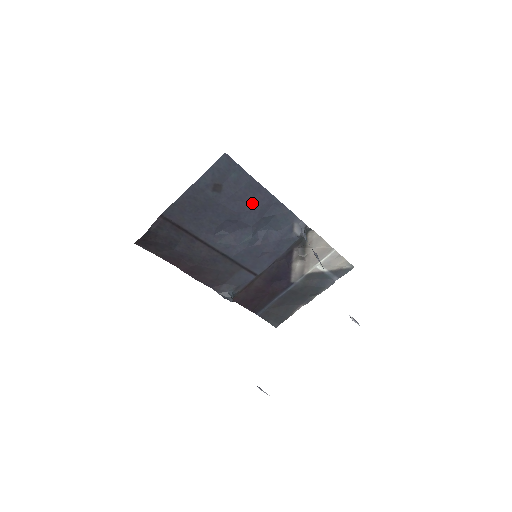
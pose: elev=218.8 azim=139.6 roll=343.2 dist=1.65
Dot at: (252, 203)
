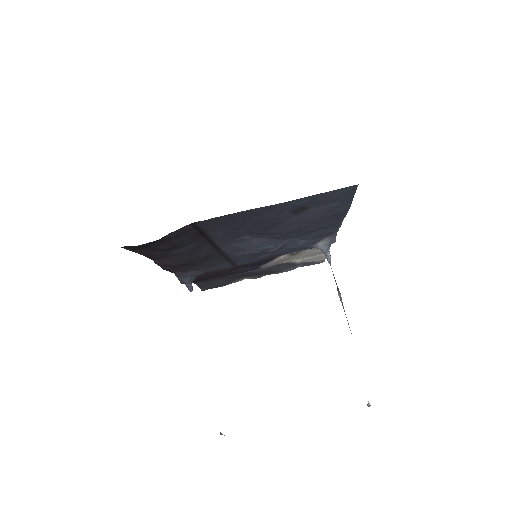
Dot at: (316, 226)
